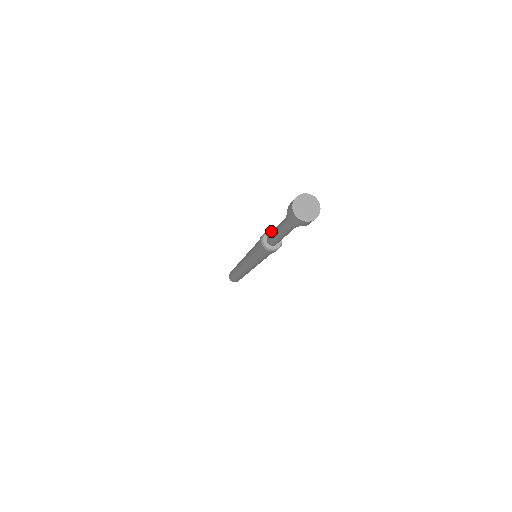
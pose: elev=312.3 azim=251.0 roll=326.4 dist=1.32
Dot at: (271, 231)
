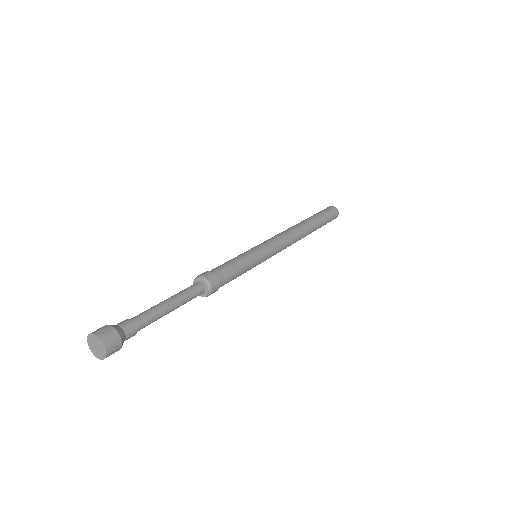
Dot at: (203, 280)
